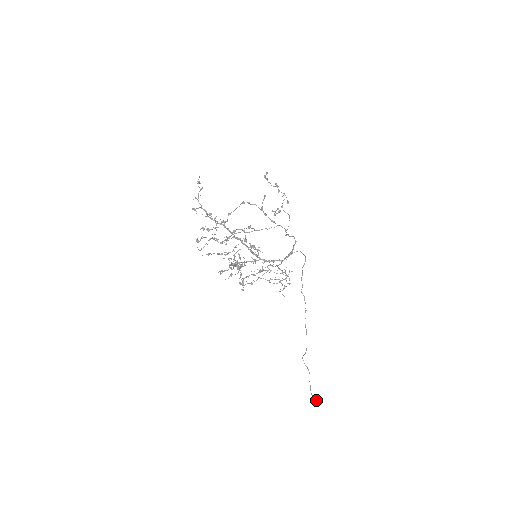
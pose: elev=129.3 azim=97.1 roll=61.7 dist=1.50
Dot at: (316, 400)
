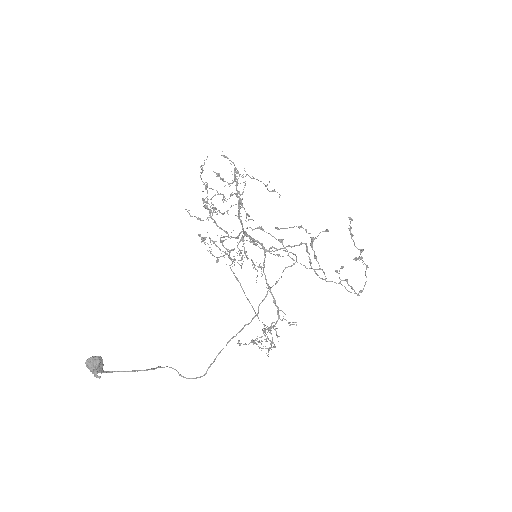
Dot at: (92, 357)
